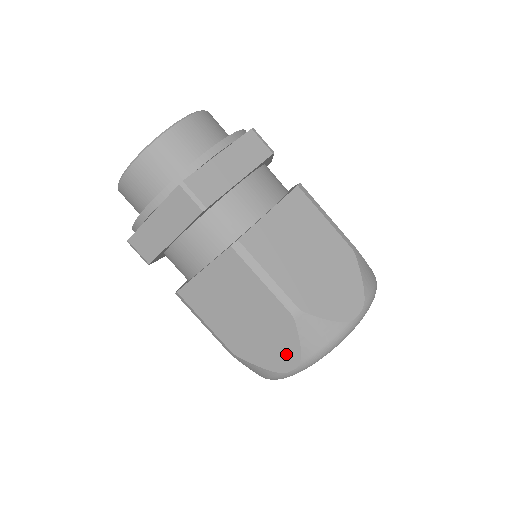
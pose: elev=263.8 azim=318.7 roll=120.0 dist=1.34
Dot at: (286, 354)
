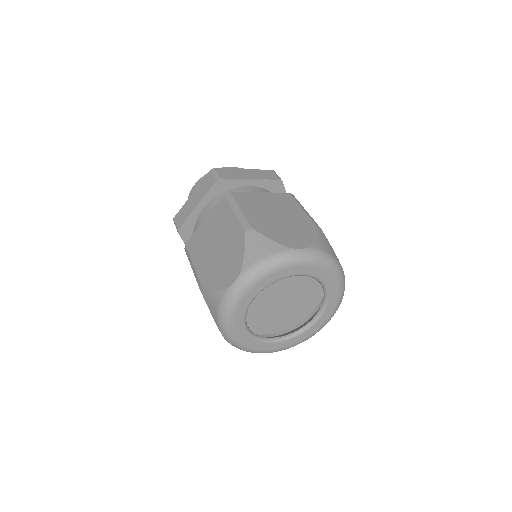
Dot at: (301, 240)
